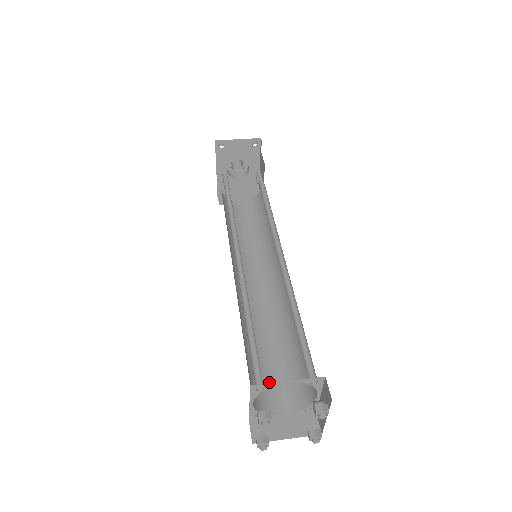
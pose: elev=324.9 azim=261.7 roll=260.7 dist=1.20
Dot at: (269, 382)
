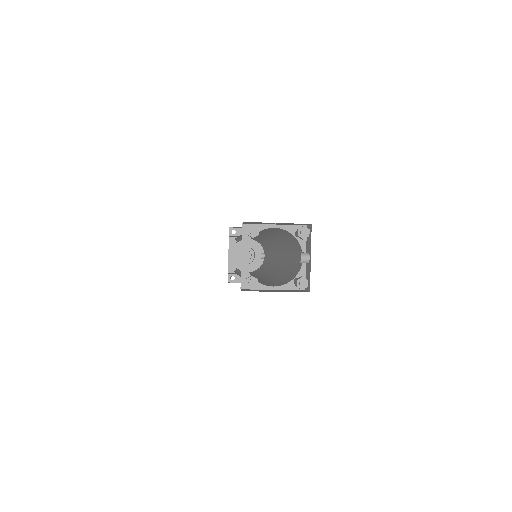
Dot at: (262, 283)
